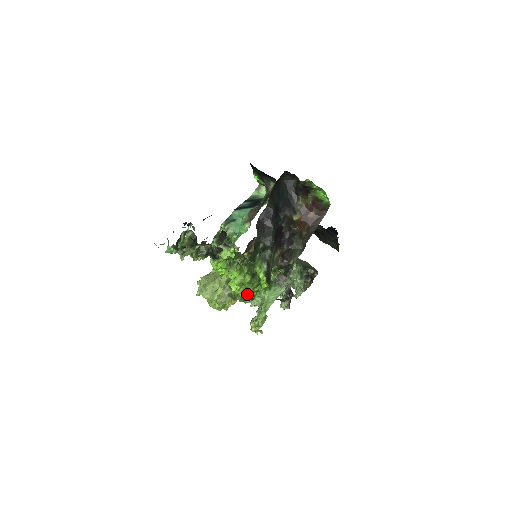
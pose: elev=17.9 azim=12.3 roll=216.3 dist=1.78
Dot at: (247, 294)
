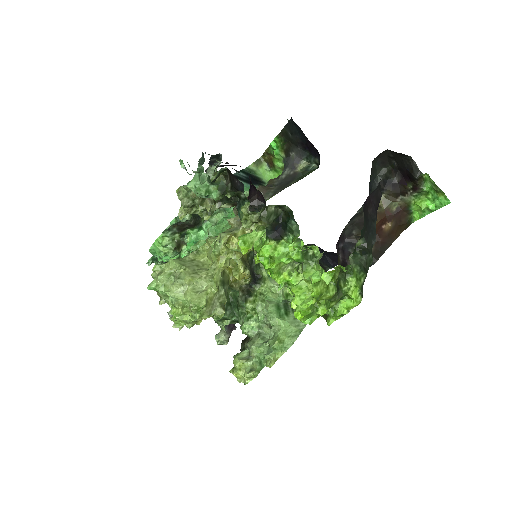
Dot at: (306, 316)
